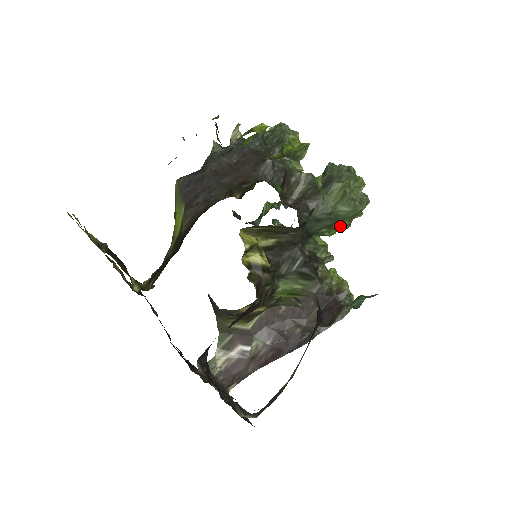
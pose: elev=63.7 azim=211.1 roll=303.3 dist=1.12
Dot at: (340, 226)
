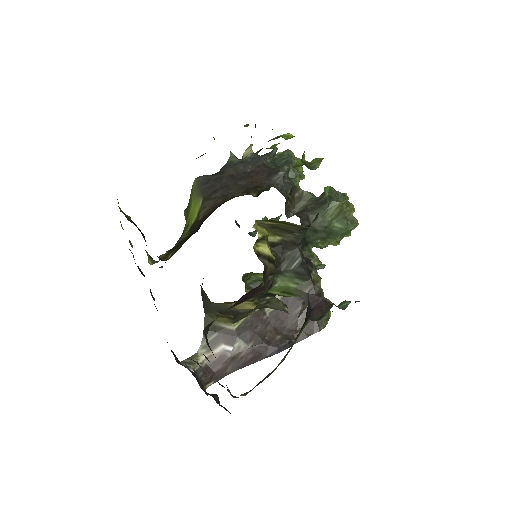
Dot at: (332, 240)
